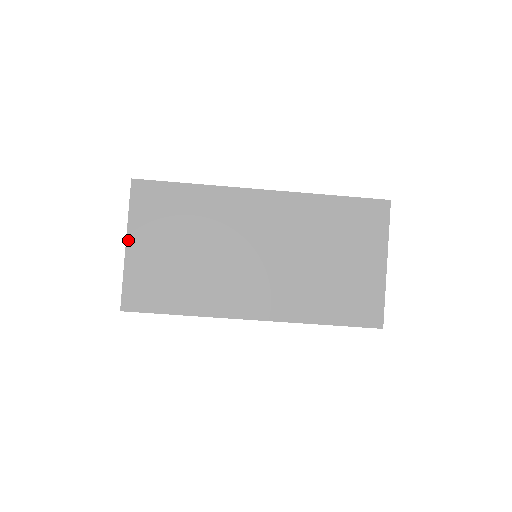
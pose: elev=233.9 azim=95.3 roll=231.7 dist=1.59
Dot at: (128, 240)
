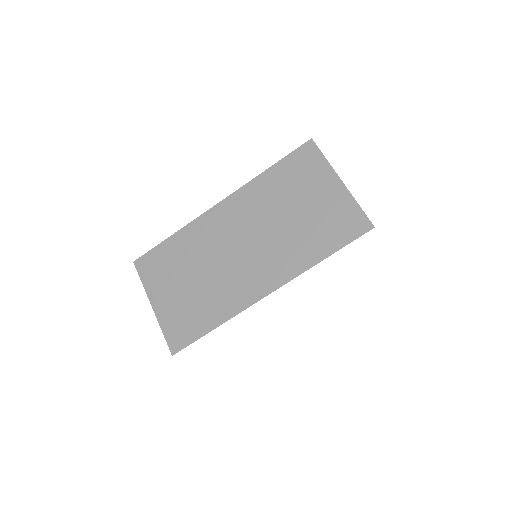
Dot at: (152, 303)
